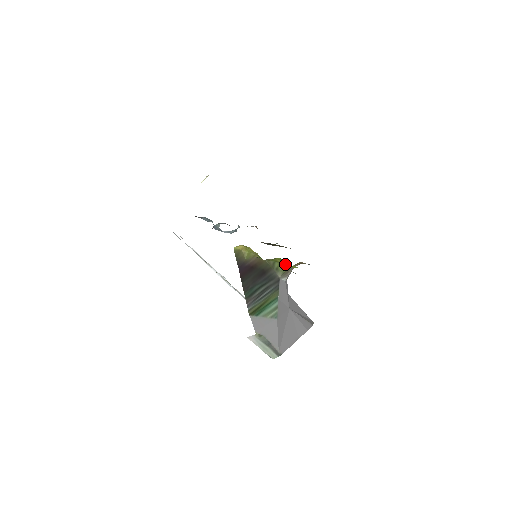
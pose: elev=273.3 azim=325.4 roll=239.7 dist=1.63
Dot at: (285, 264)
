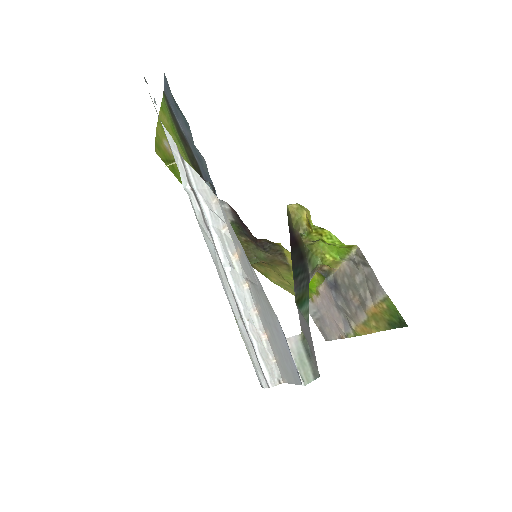
Dot at: (317, 258)
